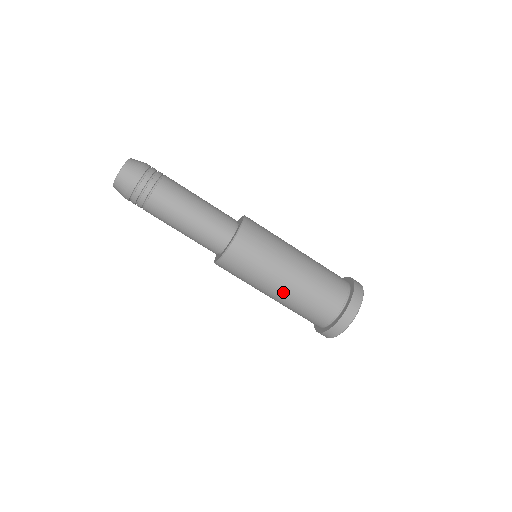
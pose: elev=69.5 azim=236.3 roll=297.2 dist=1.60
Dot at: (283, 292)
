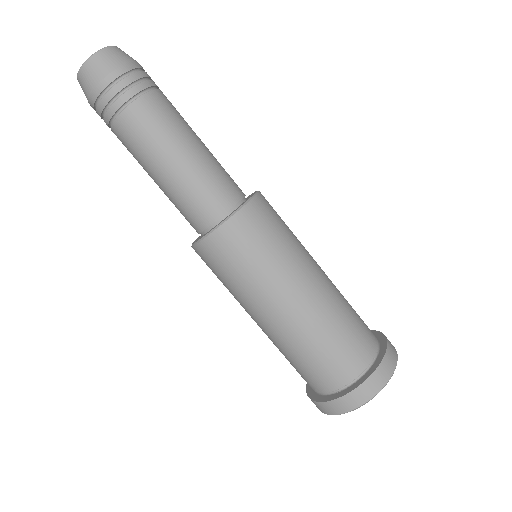
Dot at: (276, 323)
